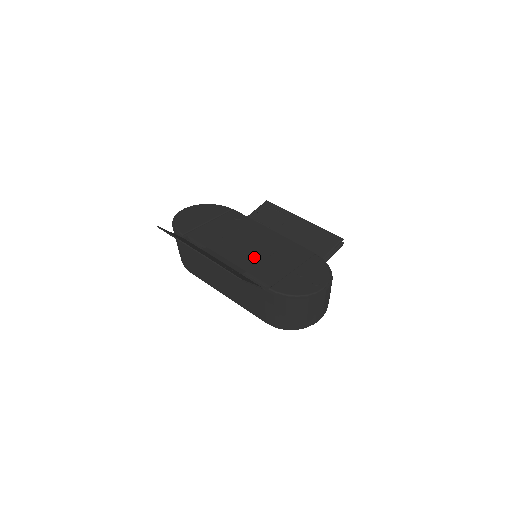
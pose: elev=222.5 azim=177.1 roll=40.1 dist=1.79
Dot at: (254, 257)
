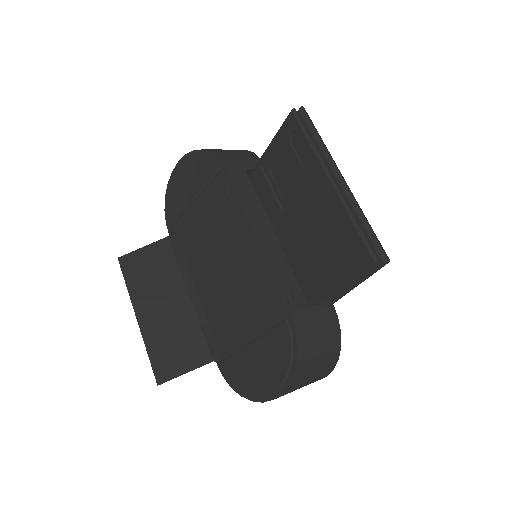
Dot at: (220, 296)
